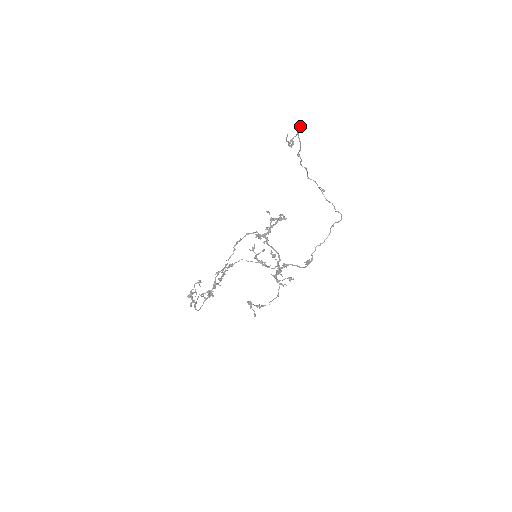
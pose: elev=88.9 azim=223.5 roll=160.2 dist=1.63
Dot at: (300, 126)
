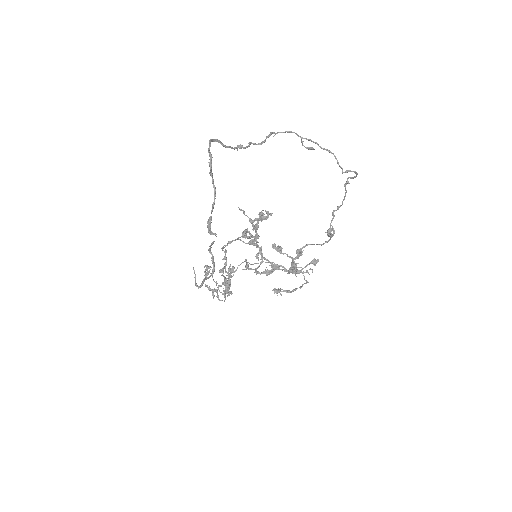
Dot at: occluded
